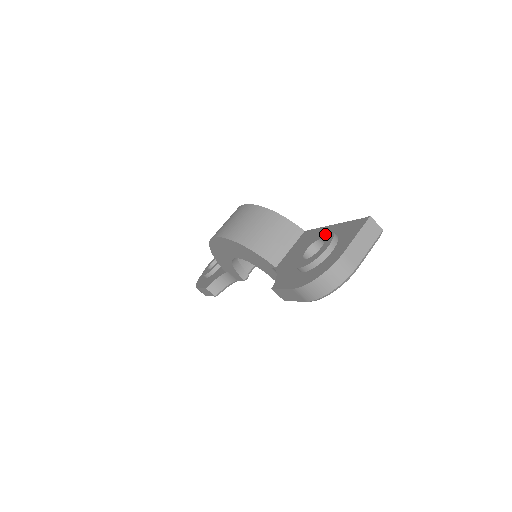
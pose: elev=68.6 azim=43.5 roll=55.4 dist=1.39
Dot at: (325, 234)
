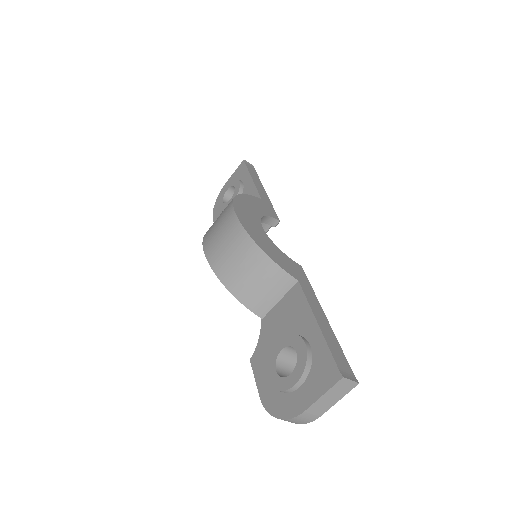
Dot at: (300, 350)
